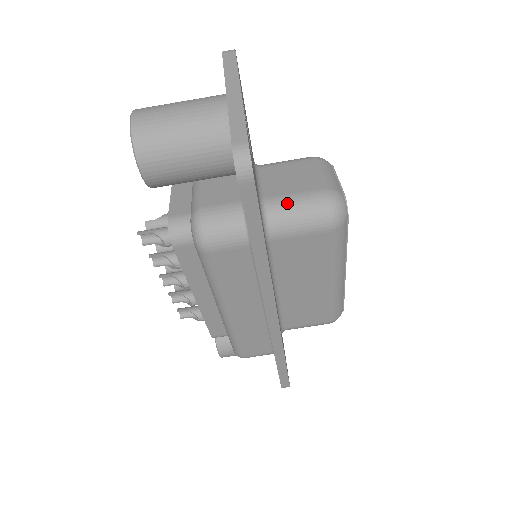
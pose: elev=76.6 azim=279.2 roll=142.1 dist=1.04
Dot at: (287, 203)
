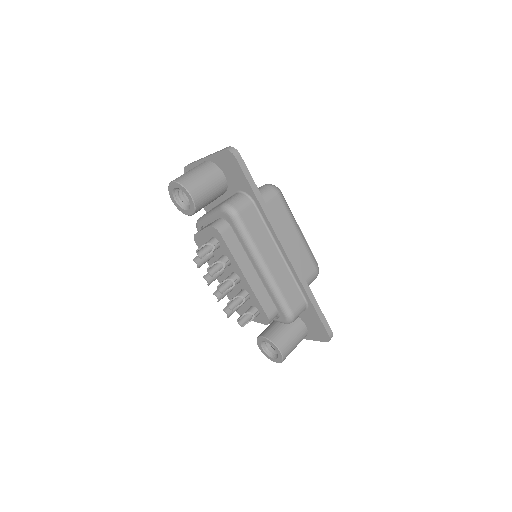
Dot at: occluded
